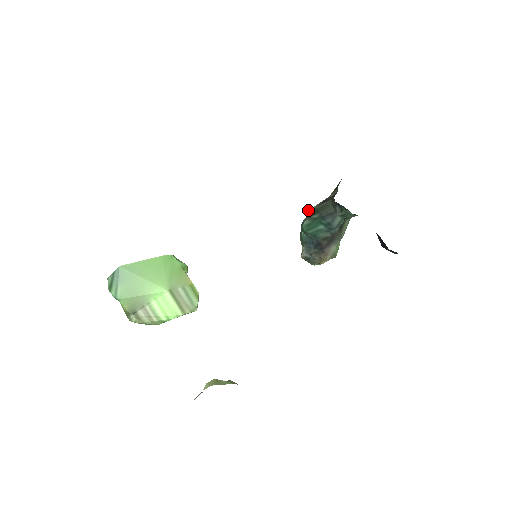
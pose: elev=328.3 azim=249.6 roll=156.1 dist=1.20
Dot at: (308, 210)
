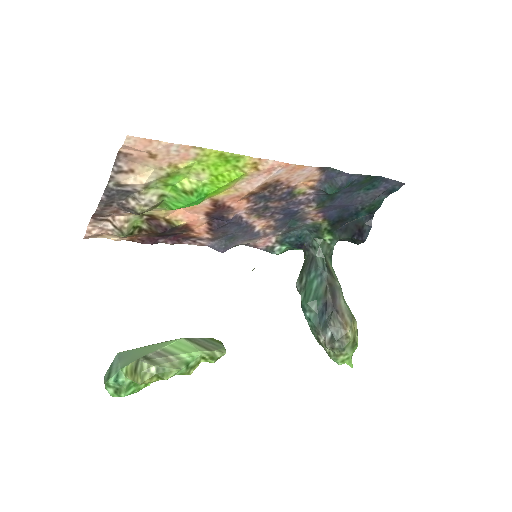
Dot at: occluded
